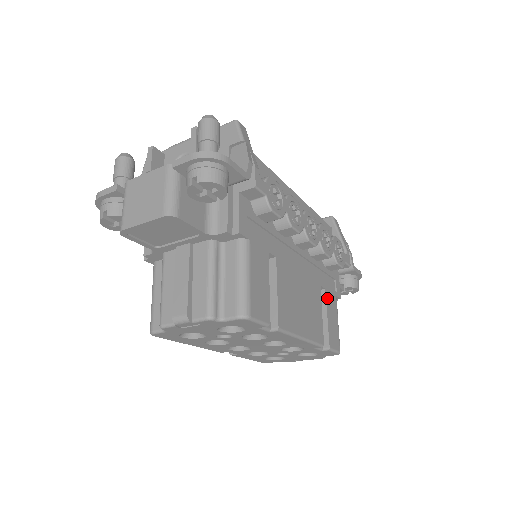
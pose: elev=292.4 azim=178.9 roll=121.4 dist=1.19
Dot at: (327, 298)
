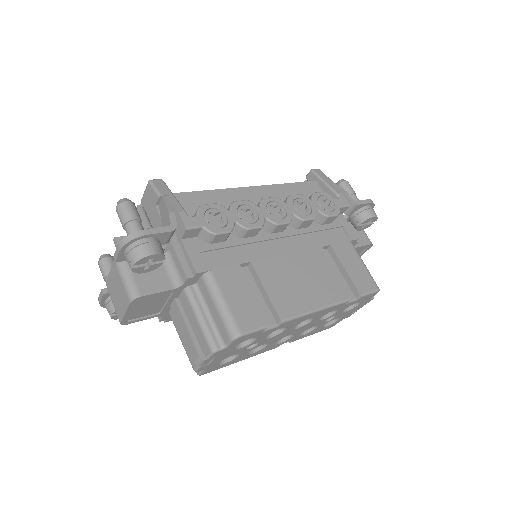
Dot at: (337, 252)
